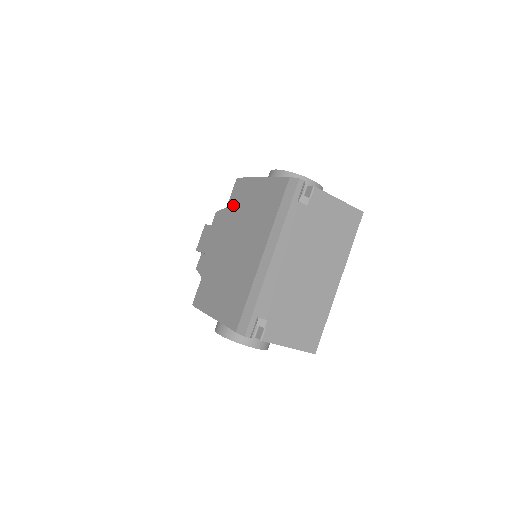
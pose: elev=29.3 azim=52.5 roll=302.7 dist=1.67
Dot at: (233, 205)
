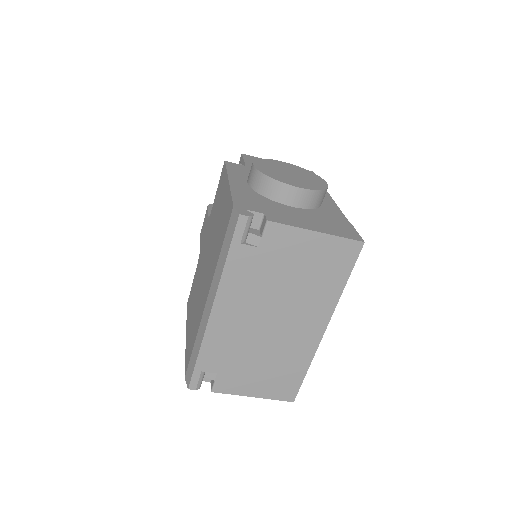
Dot at: (216, 201)
